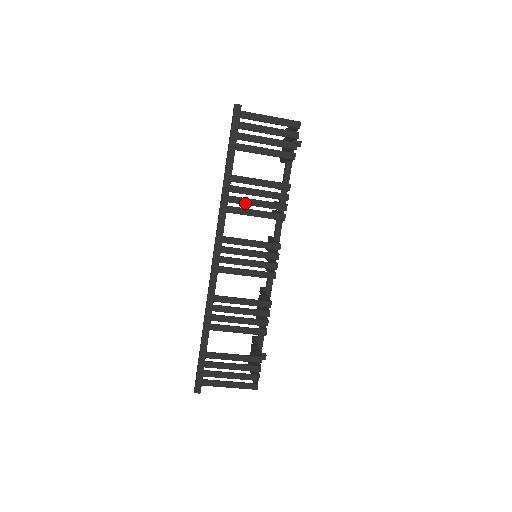
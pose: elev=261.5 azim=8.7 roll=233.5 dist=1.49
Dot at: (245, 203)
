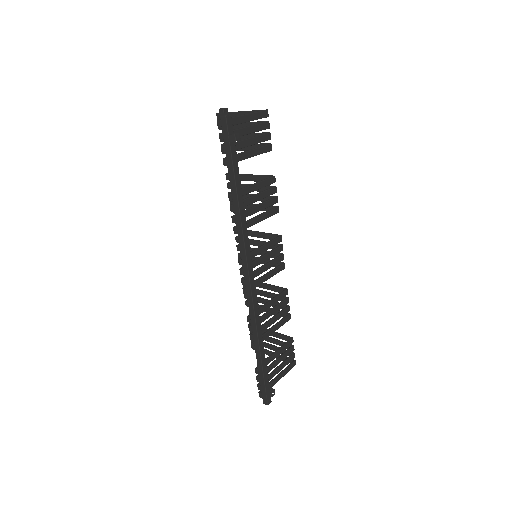
Dot at: (250, 214)
